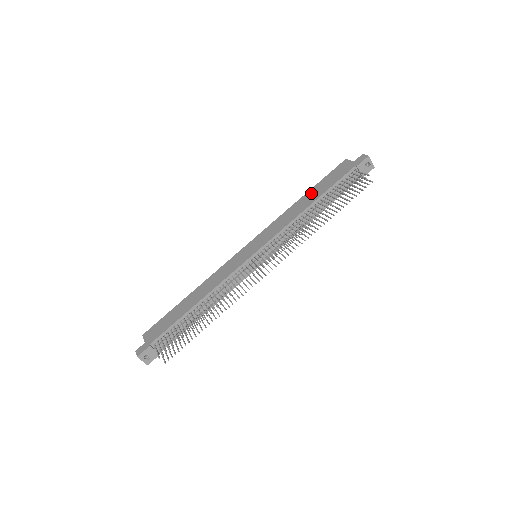
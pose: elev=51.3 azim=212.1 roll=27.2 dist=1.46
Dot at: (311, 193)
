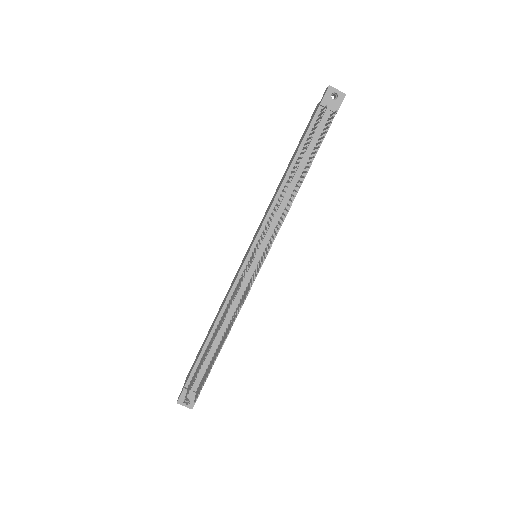
Dot at: (290, 161)
